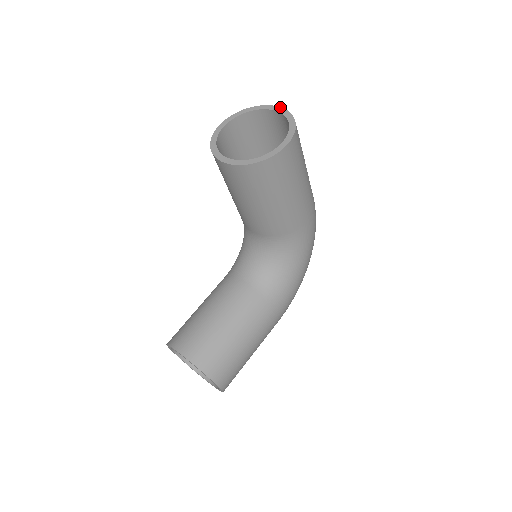
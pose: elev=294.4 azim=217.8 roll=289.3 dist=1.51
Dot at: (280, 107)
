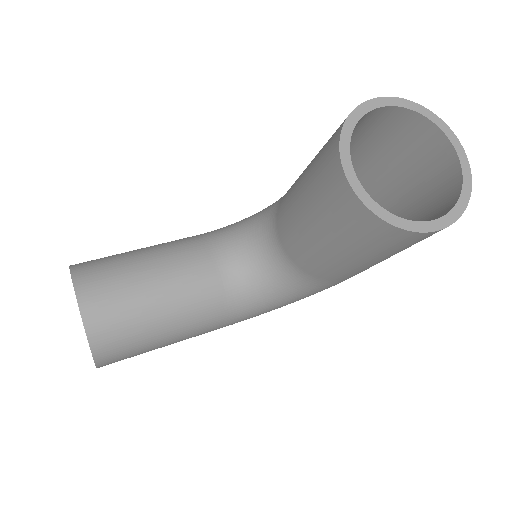
Dot at: (465, 153)
